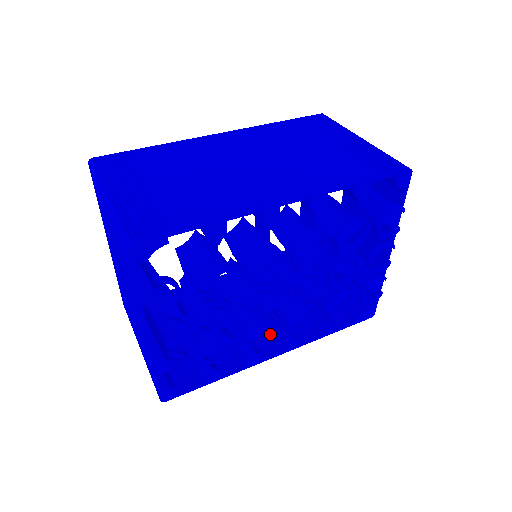
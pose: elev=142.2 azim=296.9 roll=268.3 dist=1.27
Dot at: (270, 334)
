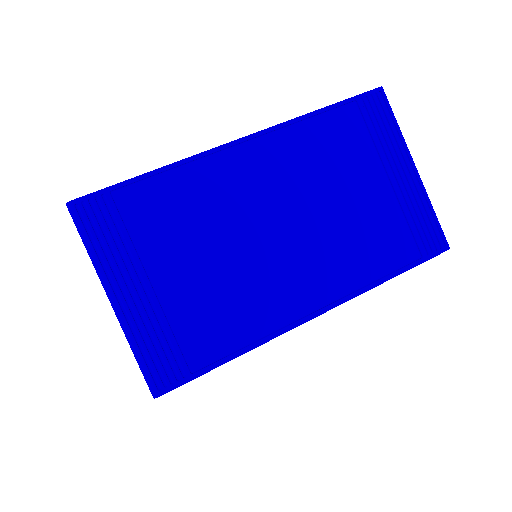
Dot at: occluded
